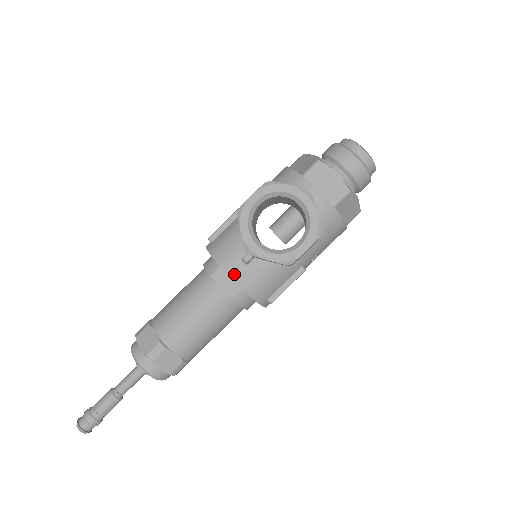
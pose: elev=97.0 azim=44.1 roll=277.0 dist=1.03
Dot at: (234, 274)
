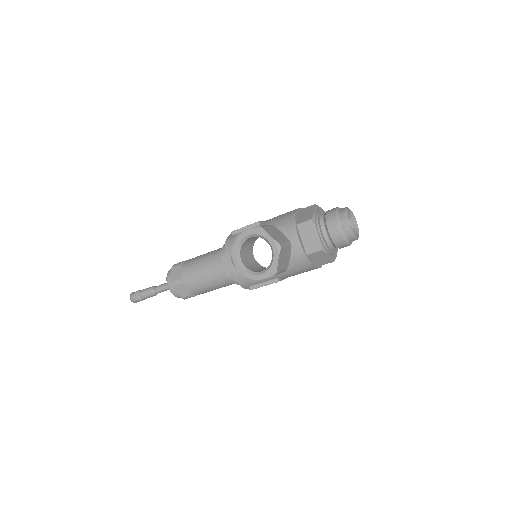
Dot at: (230, 265)
